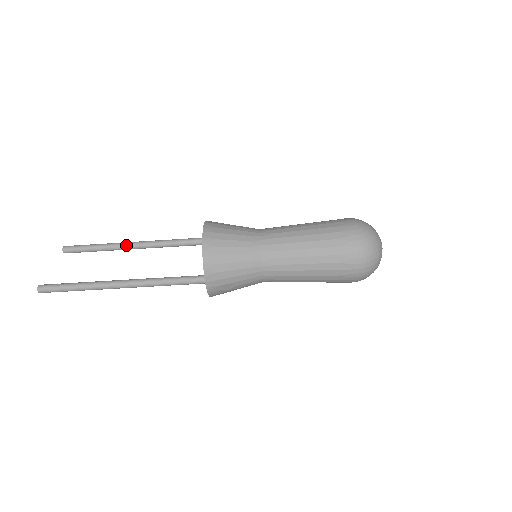
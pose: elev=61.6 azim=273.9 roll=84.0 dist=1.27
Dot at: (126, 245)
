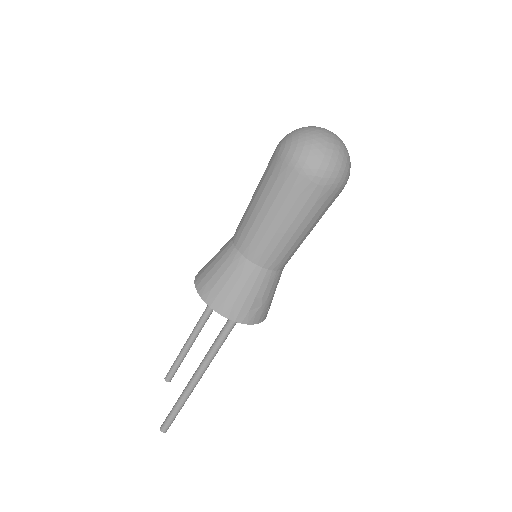
Dot at: (190, 339)
